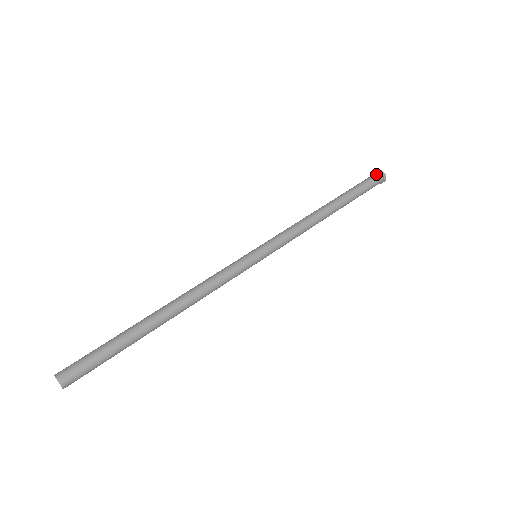
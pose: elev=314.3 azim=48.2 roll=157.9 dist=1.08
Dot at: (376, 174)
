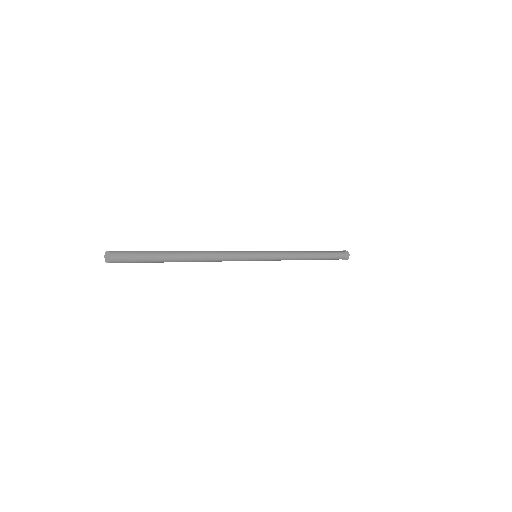
Dot at: occluded
